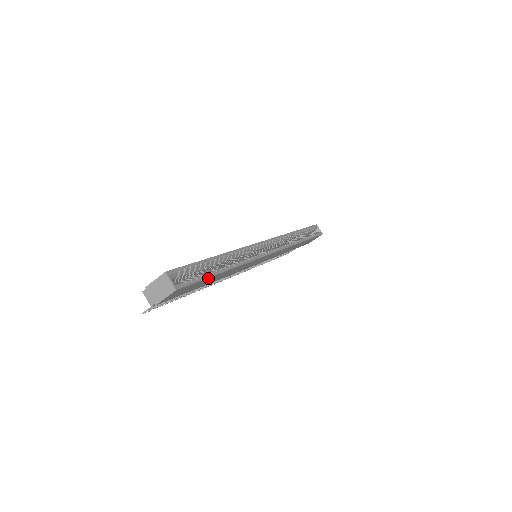
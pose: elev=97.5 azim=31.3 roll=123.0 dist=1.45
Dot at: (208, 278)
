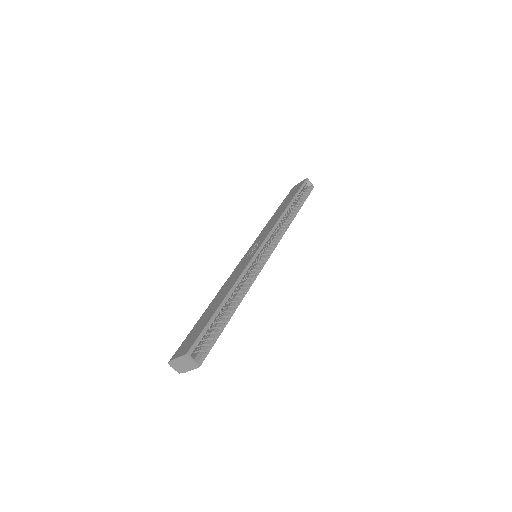
Dot at: (222, 329)
